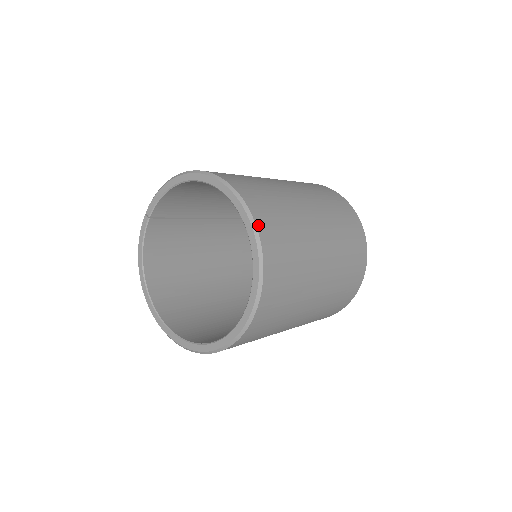
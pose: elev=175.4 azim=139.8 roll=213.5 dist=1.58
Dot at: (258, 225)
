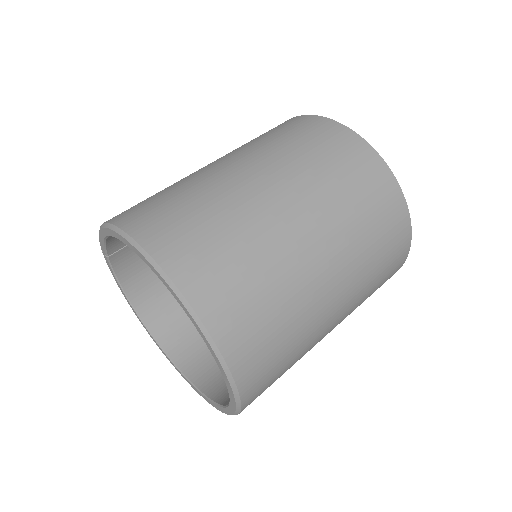
Dot at: (207, 322)
